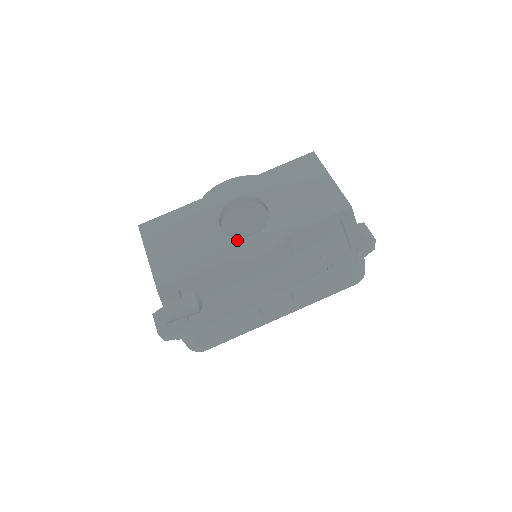
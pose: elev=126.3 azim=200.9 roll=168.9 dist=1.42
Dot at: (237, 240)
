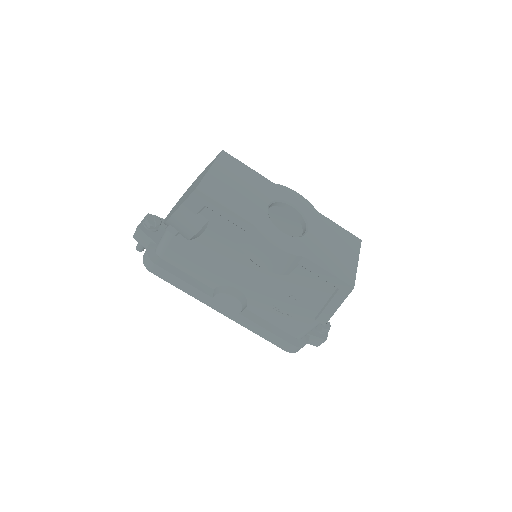
Dot at: (271, 224)
